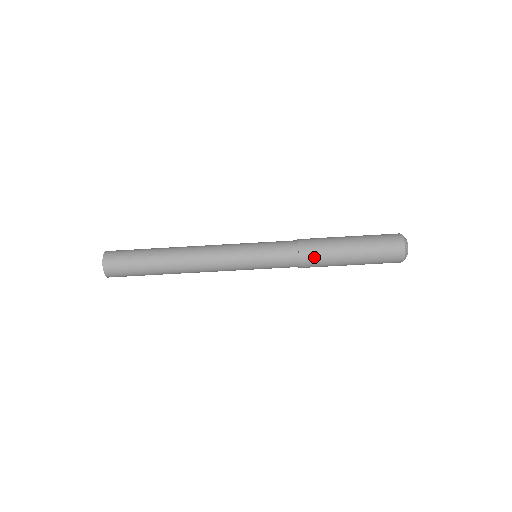
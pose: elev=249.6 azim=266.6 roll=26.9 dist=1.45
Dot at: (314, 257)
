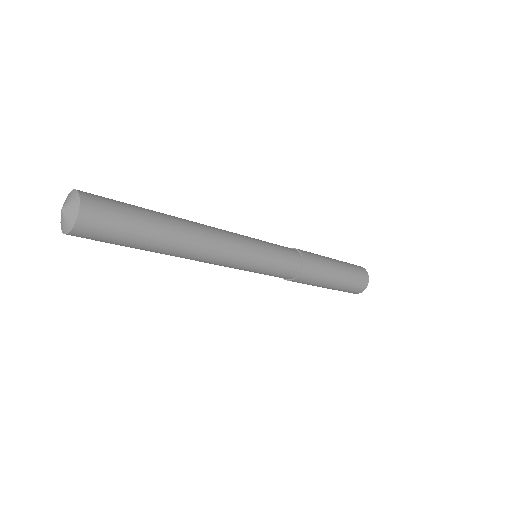
Dot at: (308, 279)
